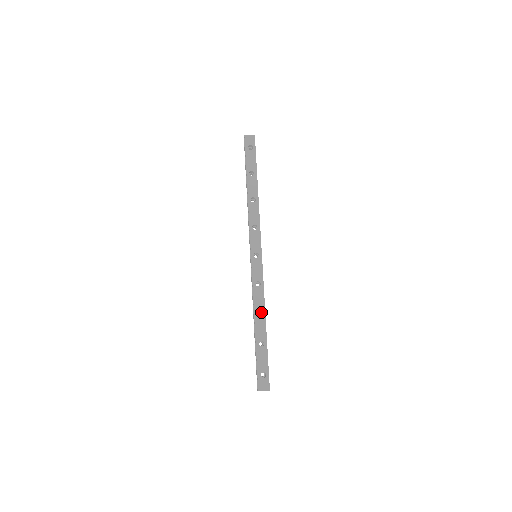
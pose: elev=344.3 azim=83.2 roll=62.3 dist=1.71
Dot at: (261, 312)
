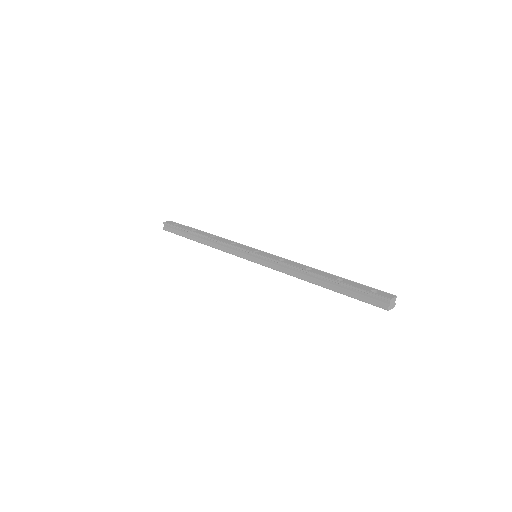
Dot at: occluded
